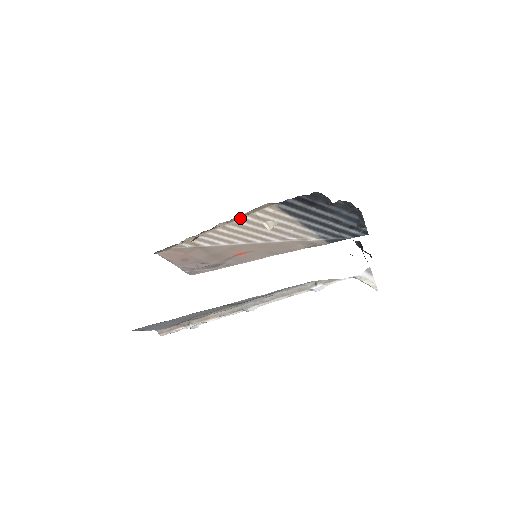
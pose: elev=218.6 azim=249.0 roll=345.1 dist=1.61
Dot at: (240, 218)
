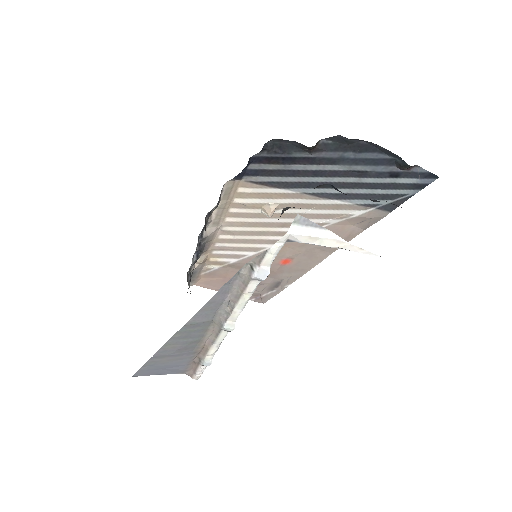
Dot at: (227, 214)
